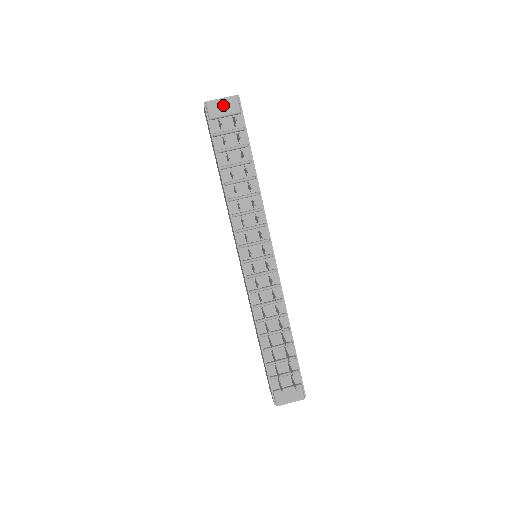
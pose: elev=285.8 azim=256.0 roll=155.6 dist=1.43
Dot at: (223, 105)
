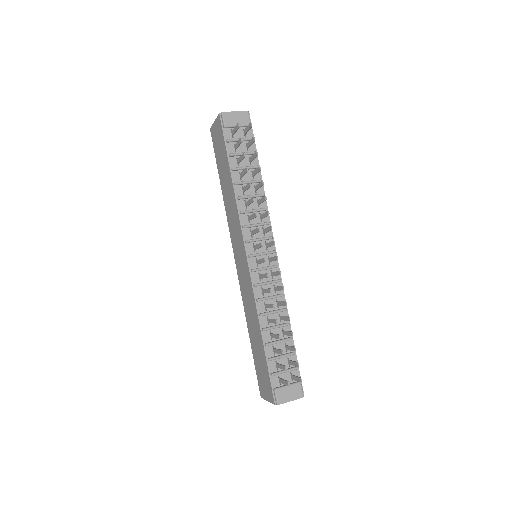
Dot at: (236, 117)
